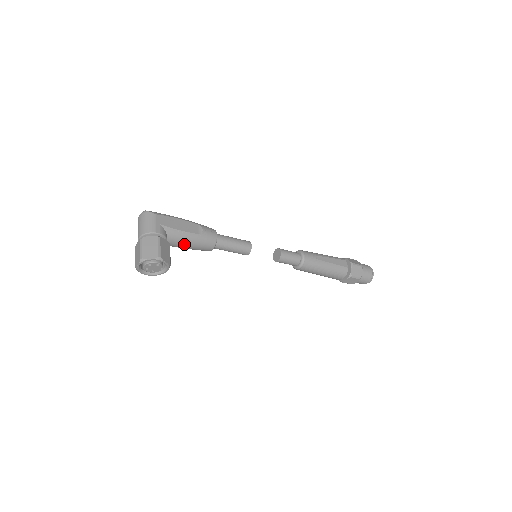
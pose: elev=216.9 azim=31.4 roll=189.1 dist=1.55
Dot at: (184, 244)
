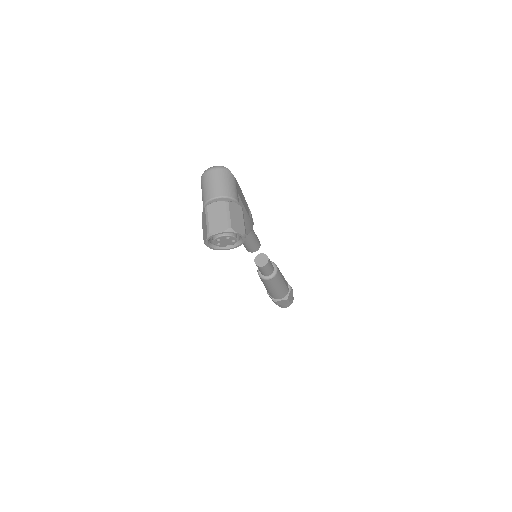
Dot at: occluded
